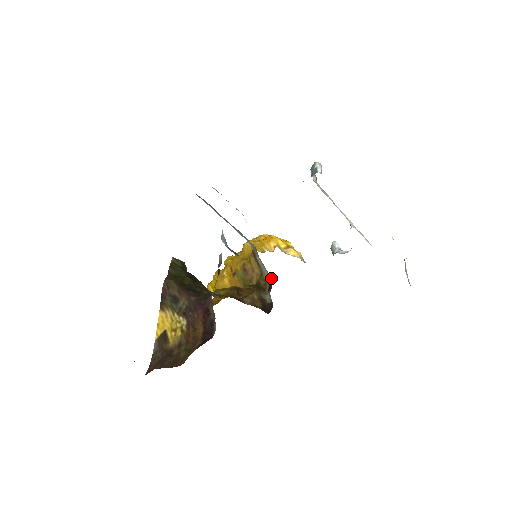
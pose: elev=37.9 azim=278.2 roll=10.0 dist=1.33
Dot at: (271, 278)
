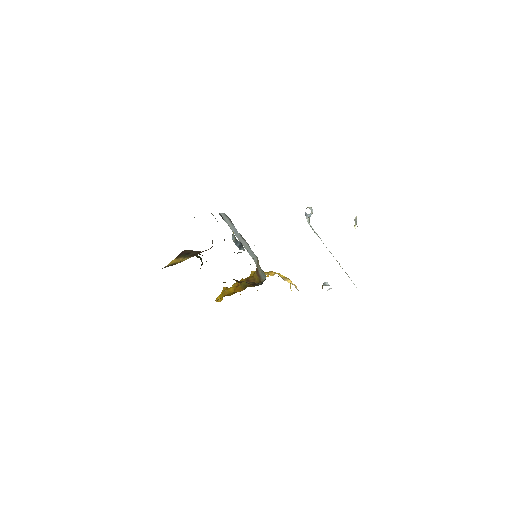
Dot at: occluded
